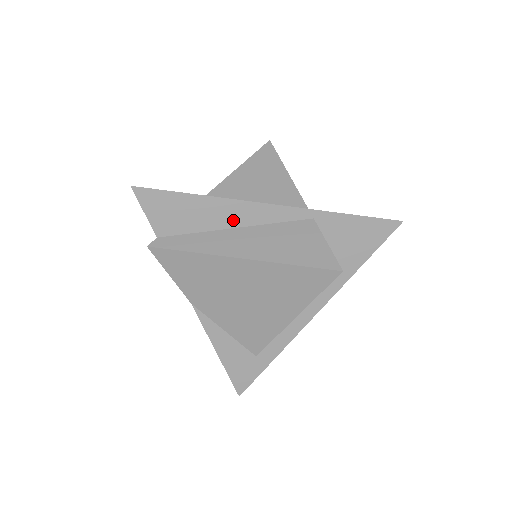
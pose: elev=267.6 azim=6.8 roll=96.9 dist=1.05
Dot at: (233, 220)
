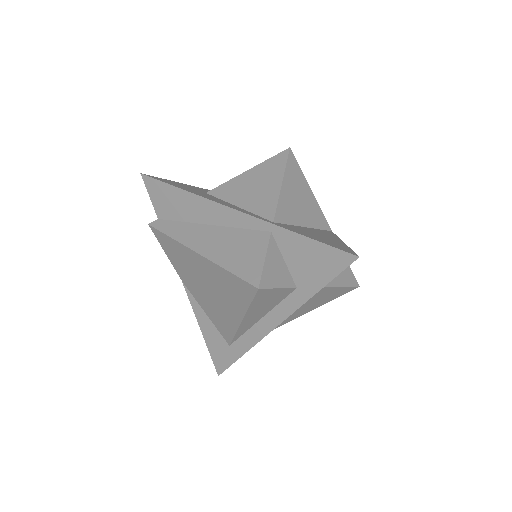
Dot at: (208, 217)
